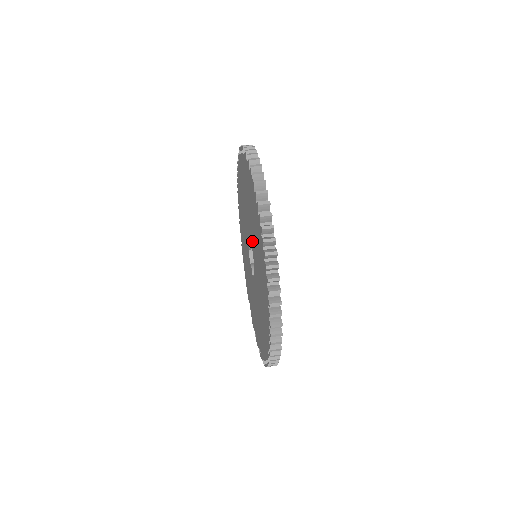
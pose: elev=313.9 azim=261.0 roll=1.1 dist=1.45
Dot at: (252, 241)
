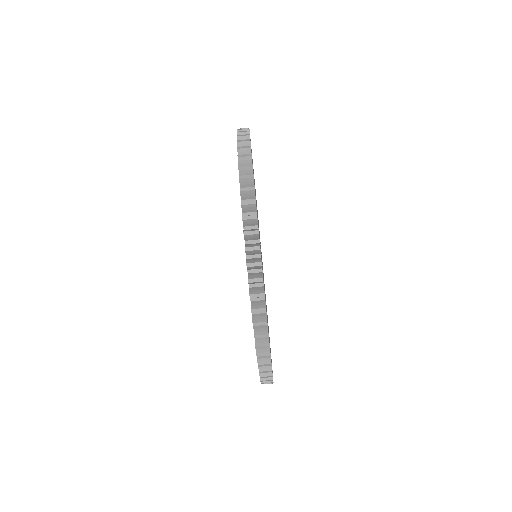
Dot at: occluded
